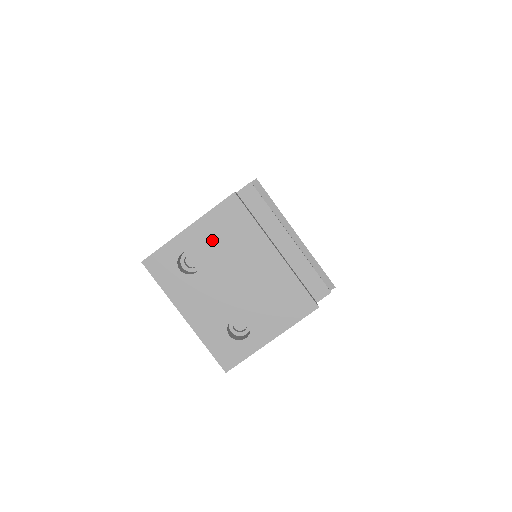
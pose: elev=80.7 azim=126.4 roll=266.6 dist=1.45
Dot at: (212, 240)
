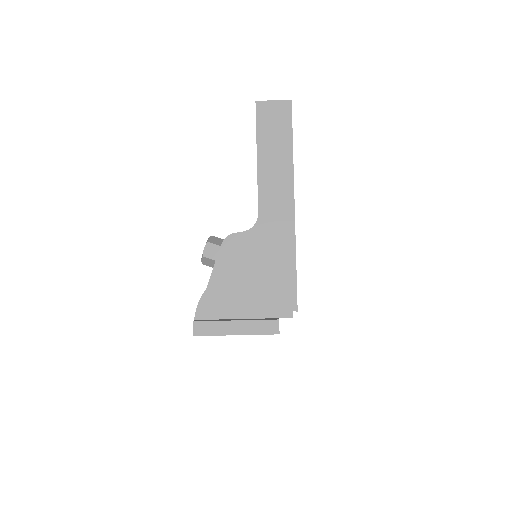
Dot at: occluded
